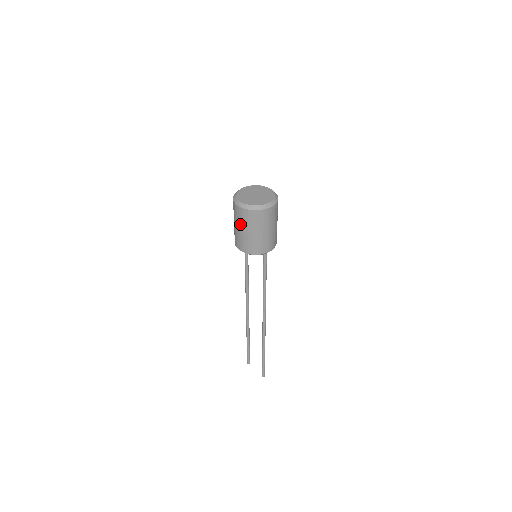
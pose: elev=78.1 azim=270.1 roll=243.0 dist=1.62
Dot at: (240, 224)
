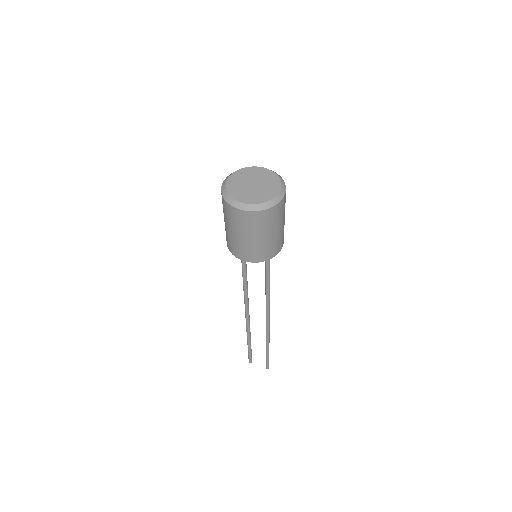
Dot at: (238, 229)
